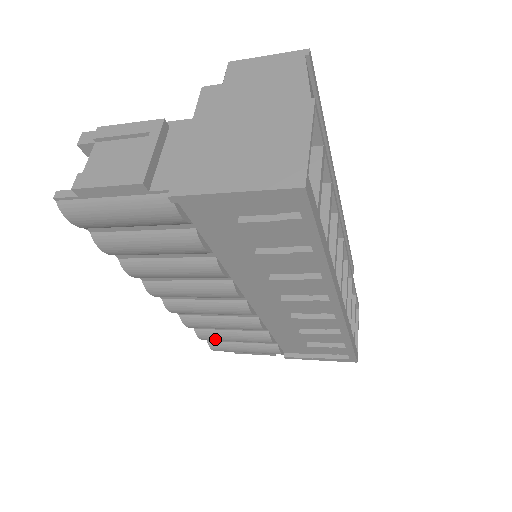
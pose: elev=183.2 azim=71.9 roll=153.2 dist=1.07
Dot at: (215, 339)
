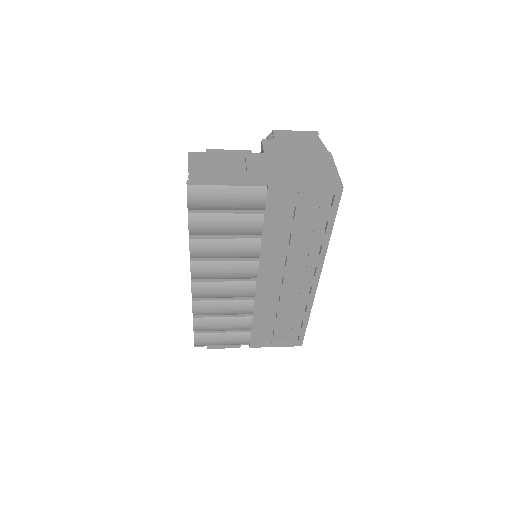
Dot at: (206, 327)
